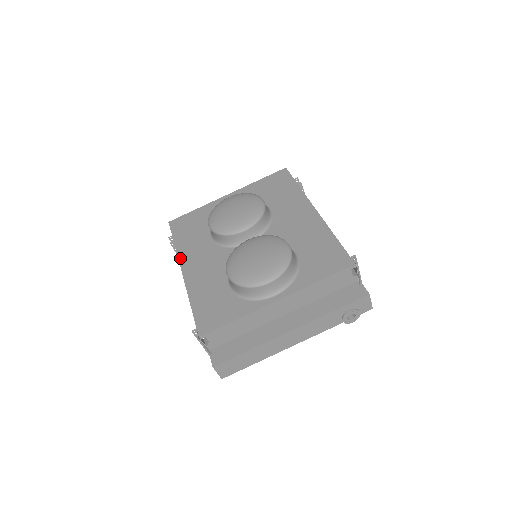
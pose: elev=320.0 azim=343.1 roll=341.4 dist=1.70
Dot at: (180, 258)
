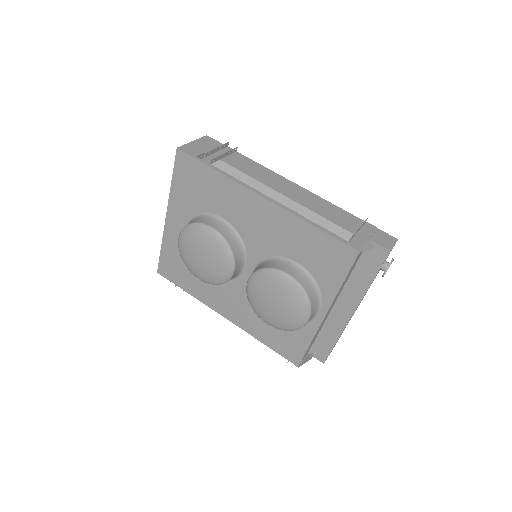
Dot at: (209, 306)
